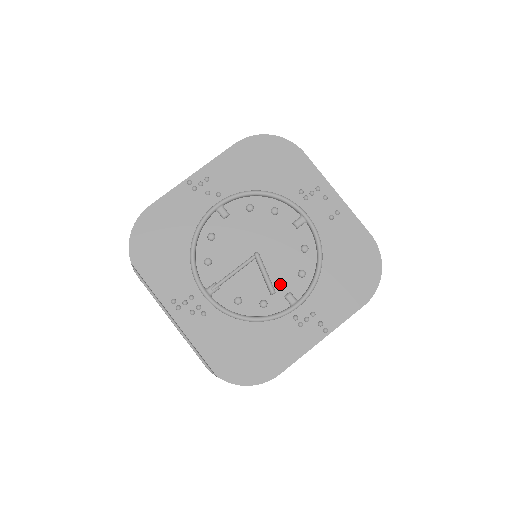
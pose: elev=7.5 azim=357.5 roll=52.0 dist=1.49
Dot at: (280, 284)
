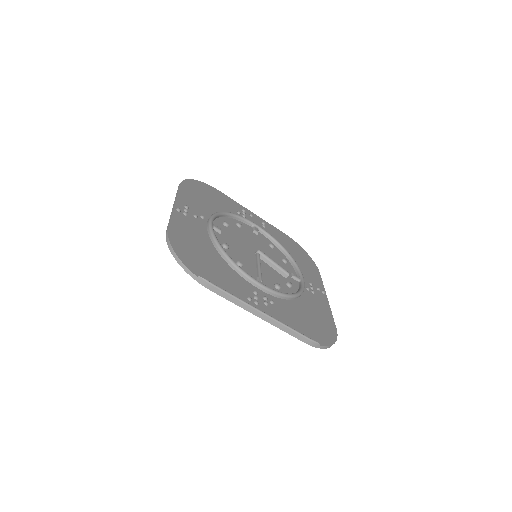
Dot at: occluded
